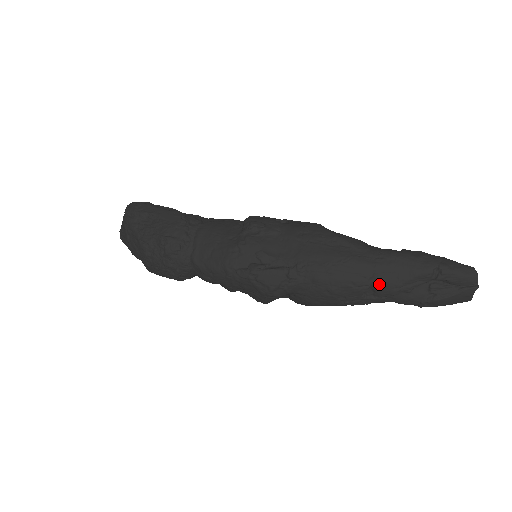
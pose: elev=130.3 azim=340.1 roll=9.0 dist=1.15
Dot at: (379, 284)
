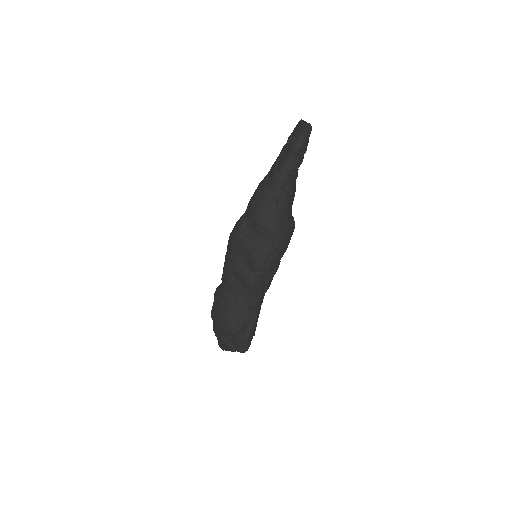
Dot at: (270, 171)
